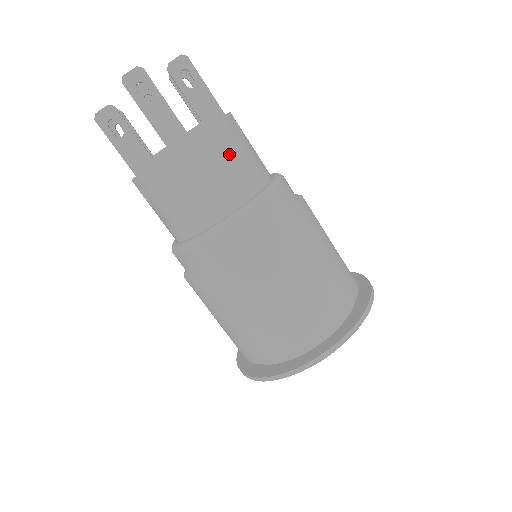
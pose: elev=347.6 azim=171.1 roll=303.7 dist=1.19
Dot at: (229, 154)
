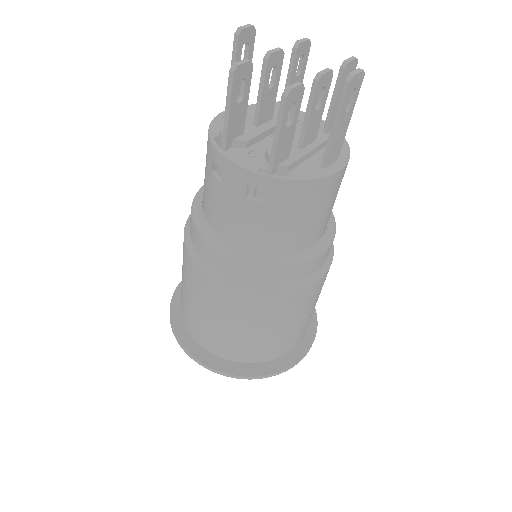
Dot at: occluded
